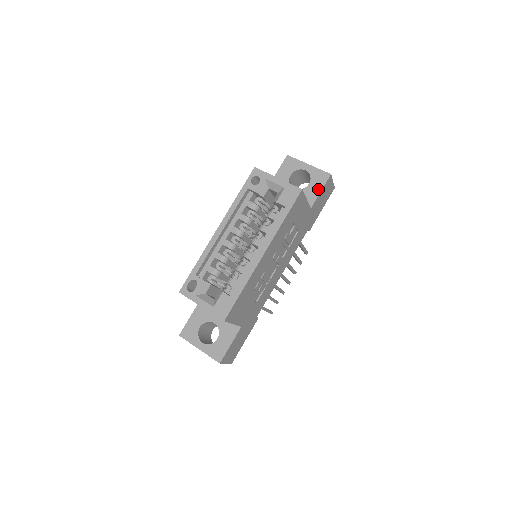
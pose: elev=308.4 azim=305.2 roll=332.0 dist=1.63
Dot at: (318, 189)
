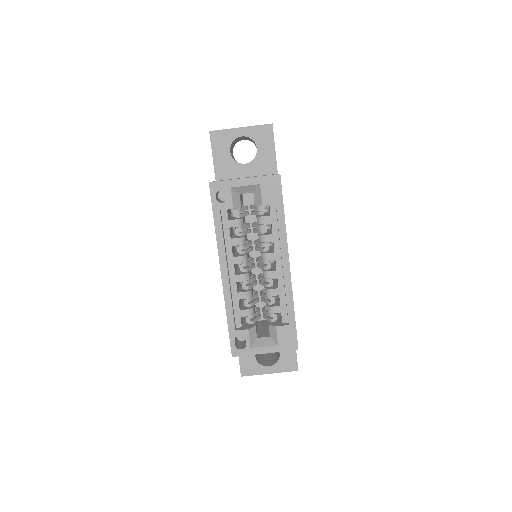
Dot at: (270, 149)
